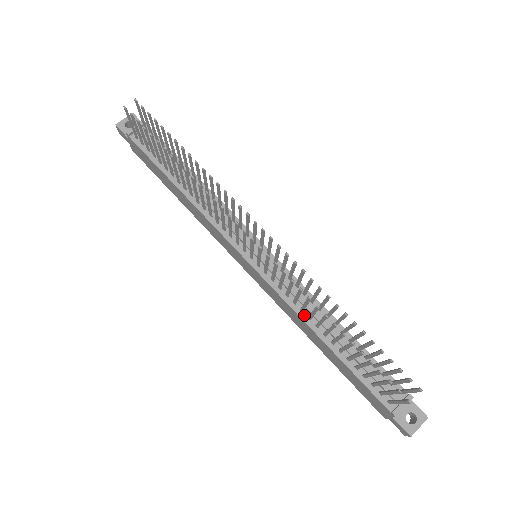
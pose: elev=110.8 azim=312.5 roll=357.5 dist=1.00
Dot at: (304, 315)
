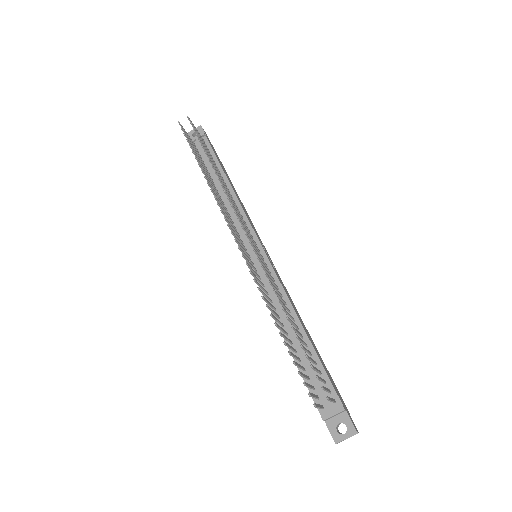
Dot at: occluded
